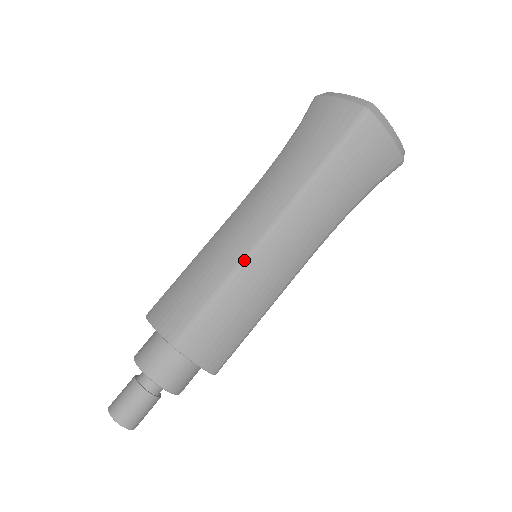
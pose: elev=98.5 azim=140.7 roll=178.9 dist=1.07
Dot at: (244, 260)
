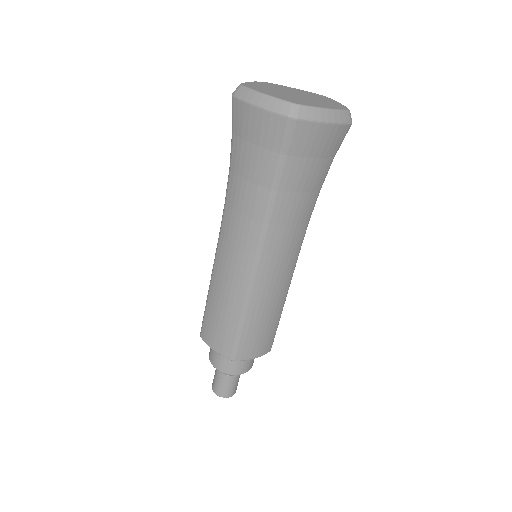
Dot at: (249, 289)
